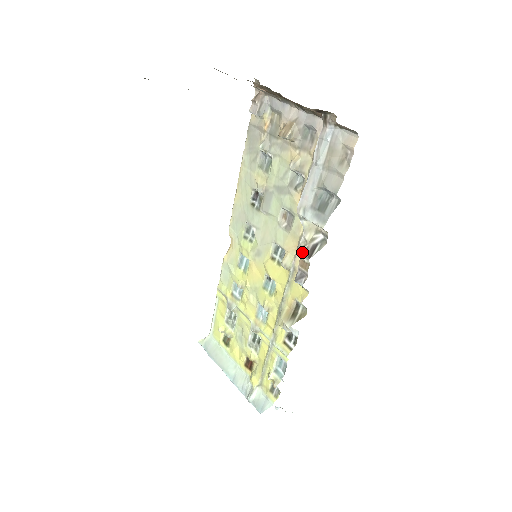
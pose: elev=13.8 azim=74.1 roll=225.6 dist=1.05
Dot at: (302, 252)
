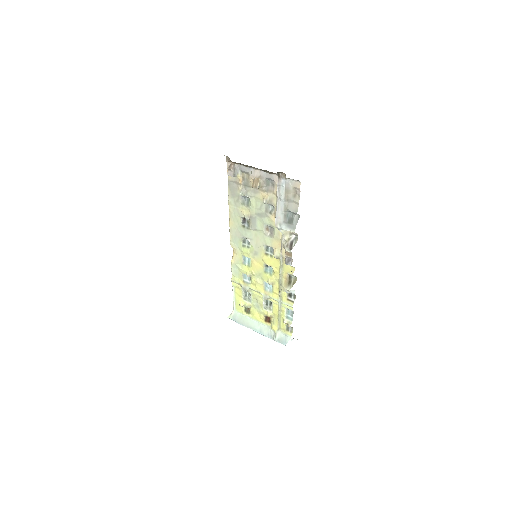
Dot at: (285, 247)
